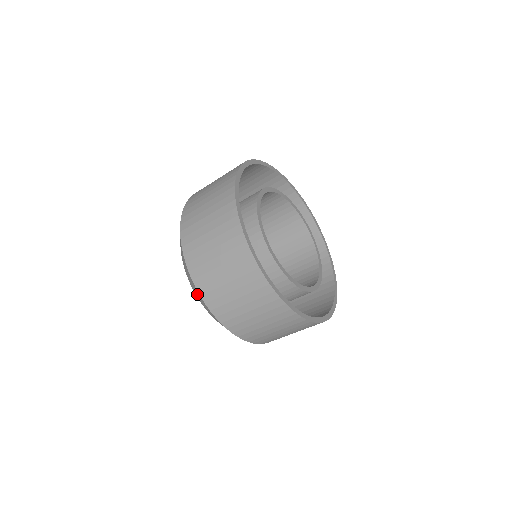
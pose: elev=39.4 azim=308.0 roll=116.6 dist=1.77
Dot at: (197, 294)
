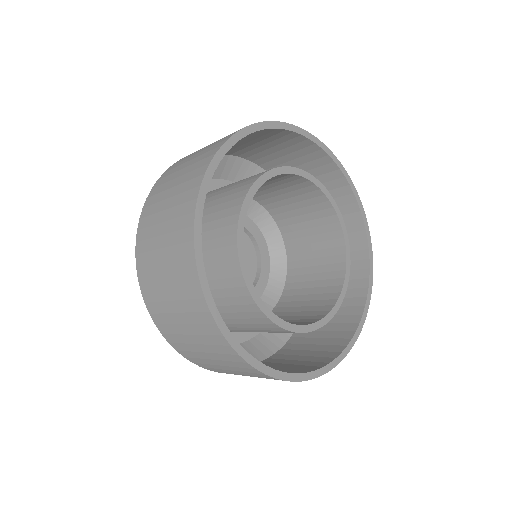
Dot at: occluded
